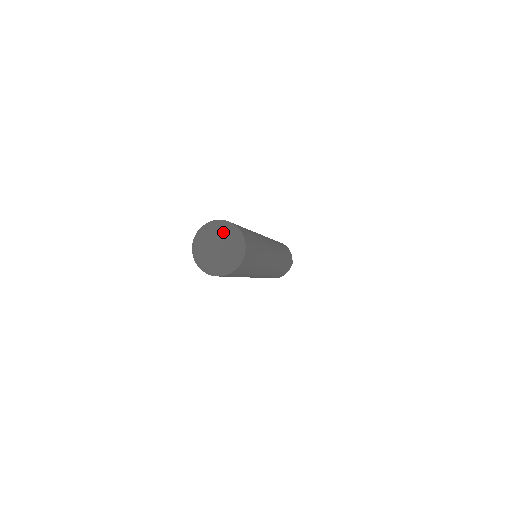
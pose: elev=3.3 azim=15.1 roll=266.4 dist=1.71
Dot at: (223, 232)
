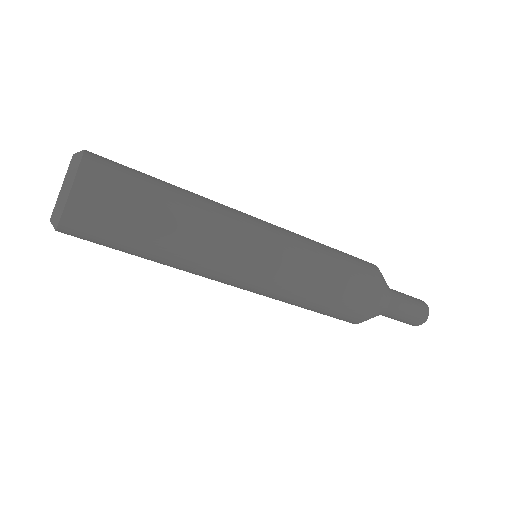
Dot at: occluded
